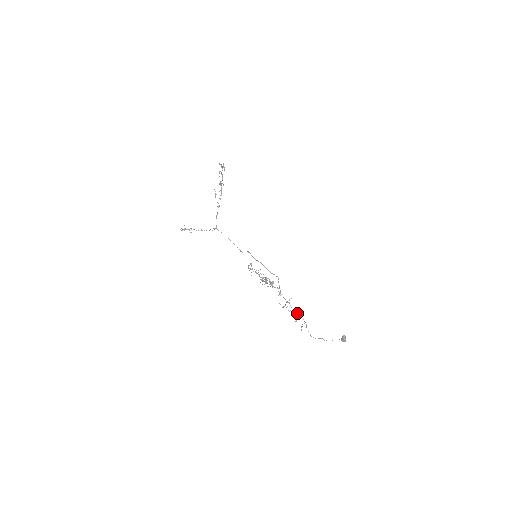
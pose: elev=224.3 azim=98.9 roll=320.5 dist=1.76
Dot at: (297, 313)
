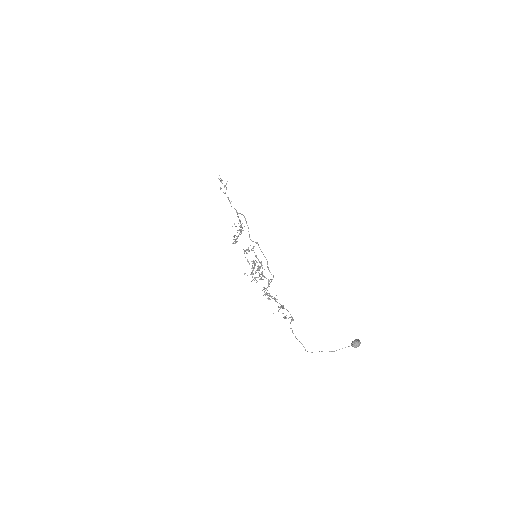
Dot at: (283, 307)
